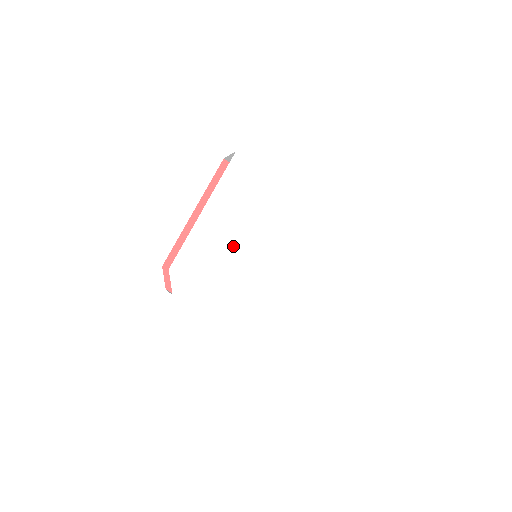
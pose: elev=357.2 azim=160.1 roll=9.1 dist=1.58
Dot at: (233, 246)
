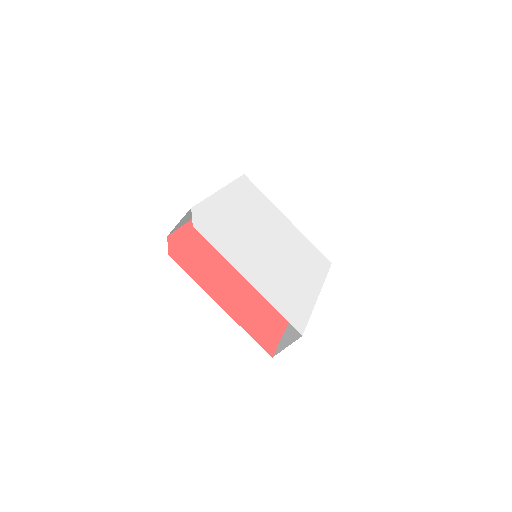
Dot at: (244, 223)
